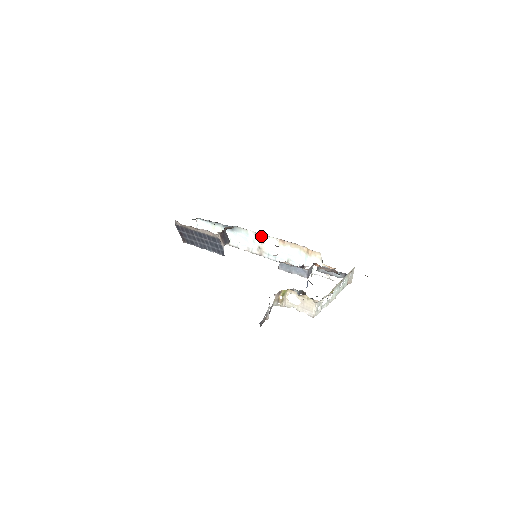
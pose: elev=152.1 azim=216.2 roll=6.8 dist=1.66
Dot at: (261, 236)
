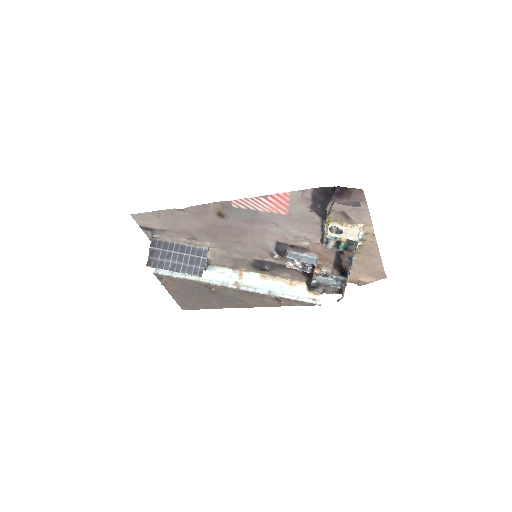
Dot at: (240, 272)
